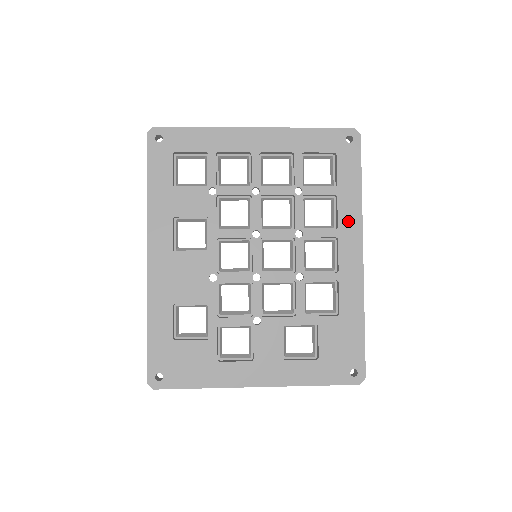
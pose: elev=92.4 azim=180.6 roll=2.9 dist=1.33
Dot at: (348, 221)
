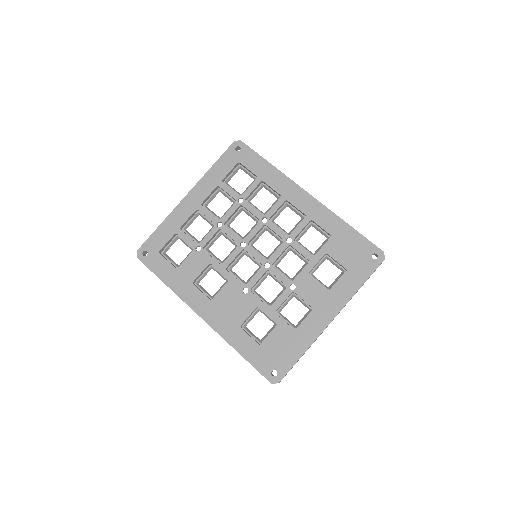
Dot at: (282, 186)
